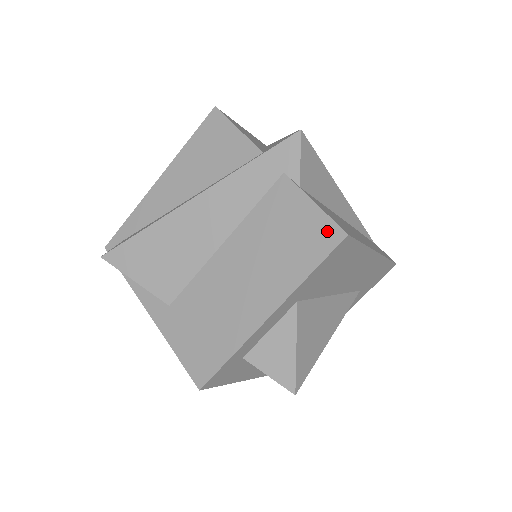
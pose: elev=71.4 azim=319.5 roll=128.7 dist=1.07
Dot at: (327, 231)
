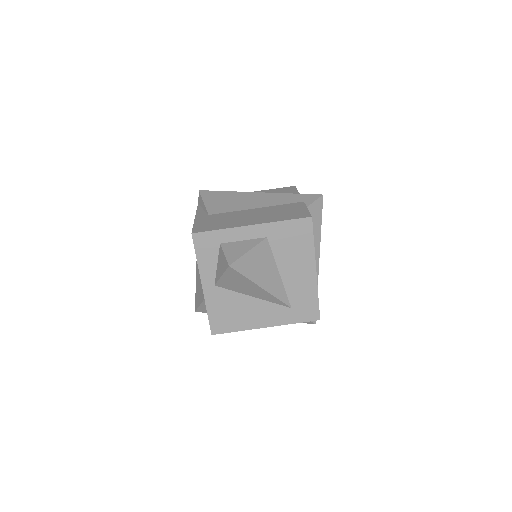
Dot at: (304, 214)
